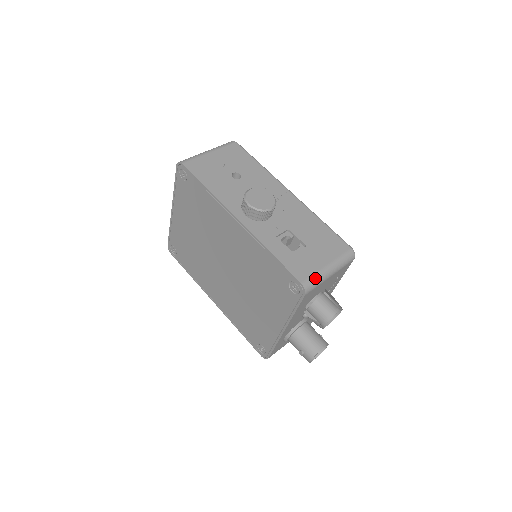
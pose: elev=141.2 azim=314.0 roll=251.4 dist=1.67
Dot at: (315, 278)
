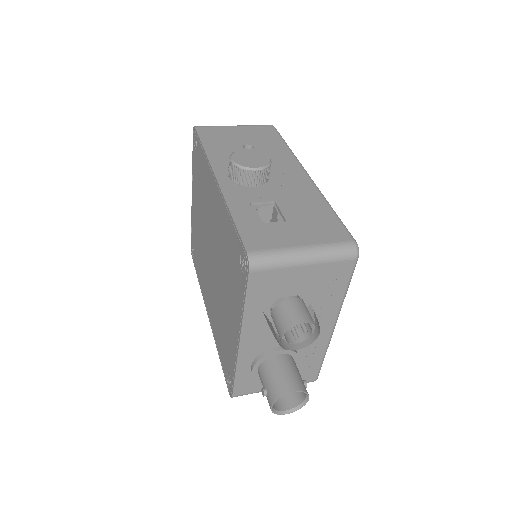
Dot at: (273, 254)
